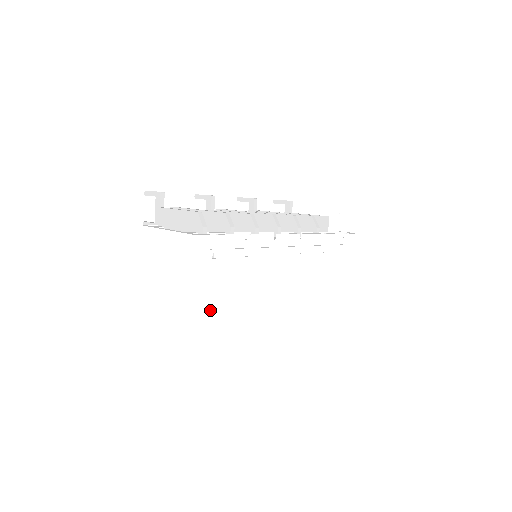
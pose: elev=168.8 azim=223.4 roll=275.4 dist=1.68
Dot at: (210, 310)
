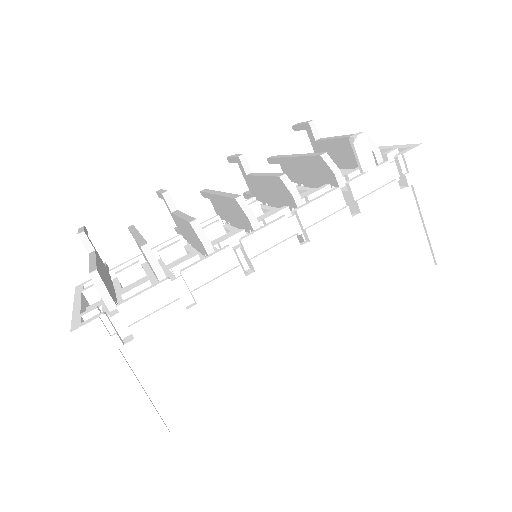
Dot at: (166, 406)
